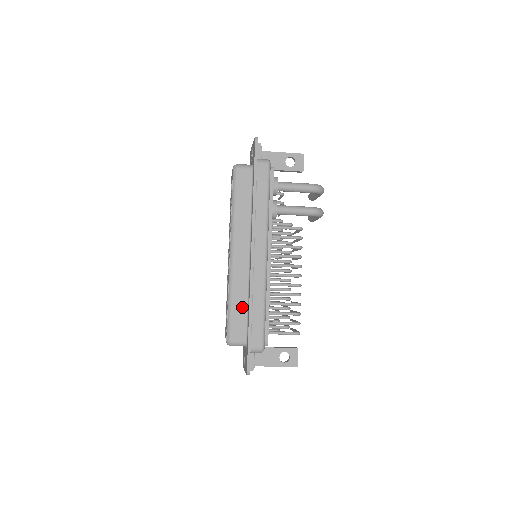
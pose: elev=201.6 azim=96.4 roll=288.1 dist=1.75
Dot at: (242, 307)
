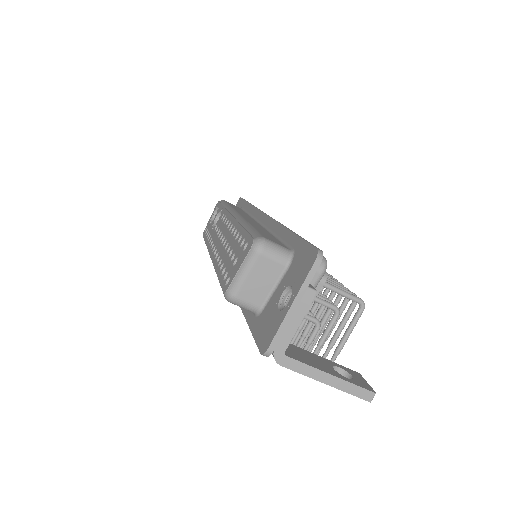
Dot at: occluded
